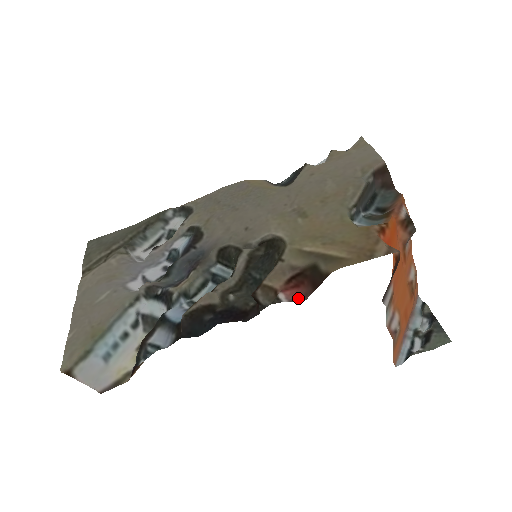
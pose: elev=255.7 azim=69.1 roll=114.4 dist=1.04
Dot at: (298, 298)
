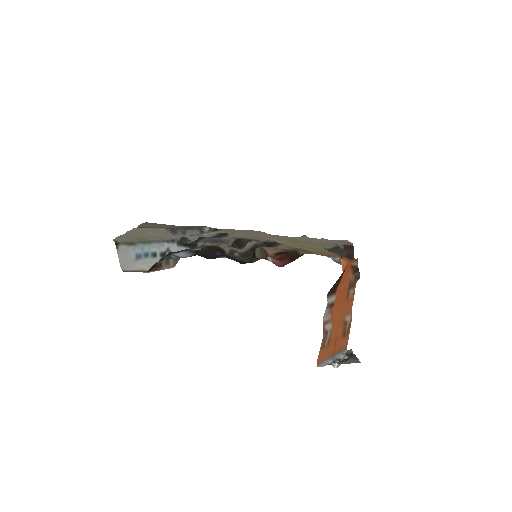
Dot at: (278, 265)
